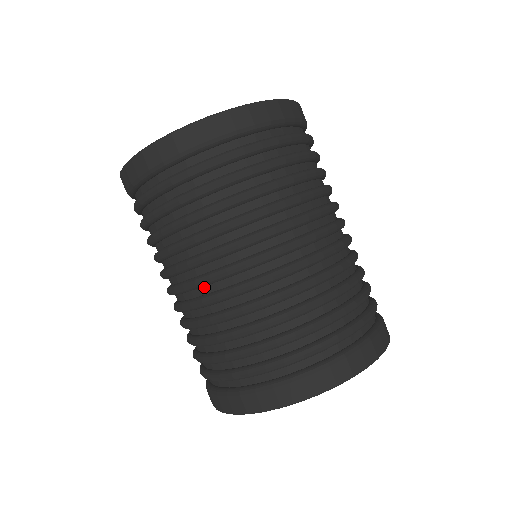
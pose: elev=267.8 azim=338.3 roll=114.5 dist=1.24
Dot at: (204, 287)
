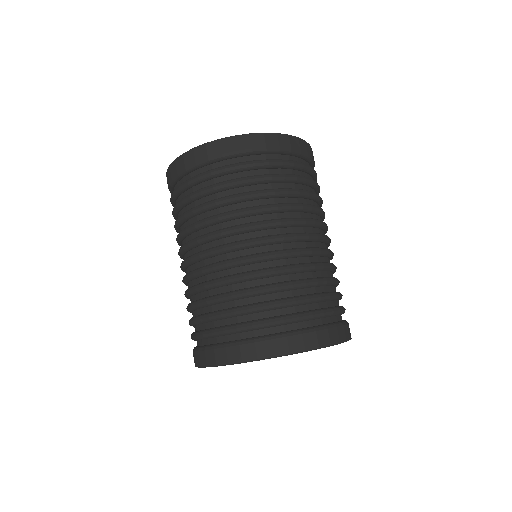
Dot at: (284, 244)
